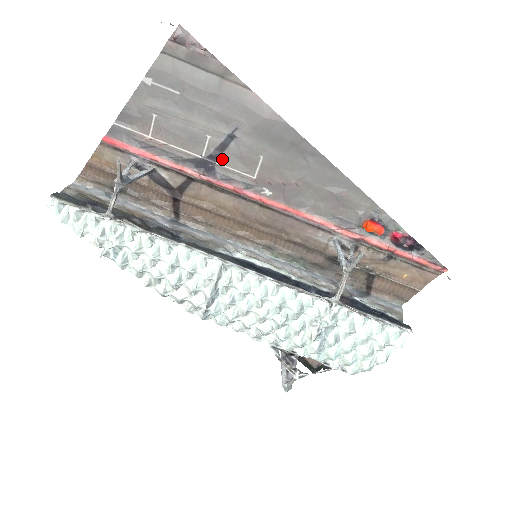
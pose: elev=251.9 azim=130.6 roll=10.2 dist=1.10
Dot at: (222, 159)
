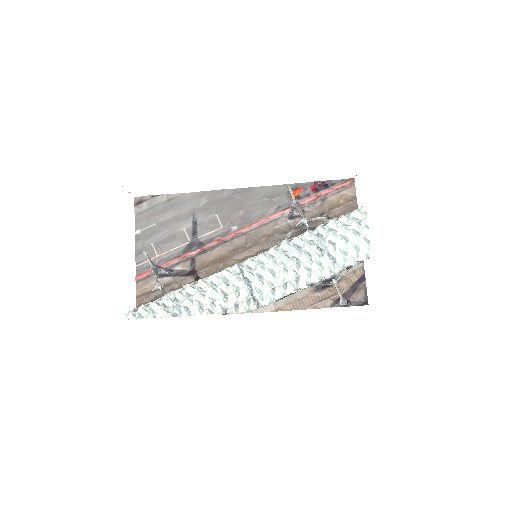
Dot at: (199, 234)
